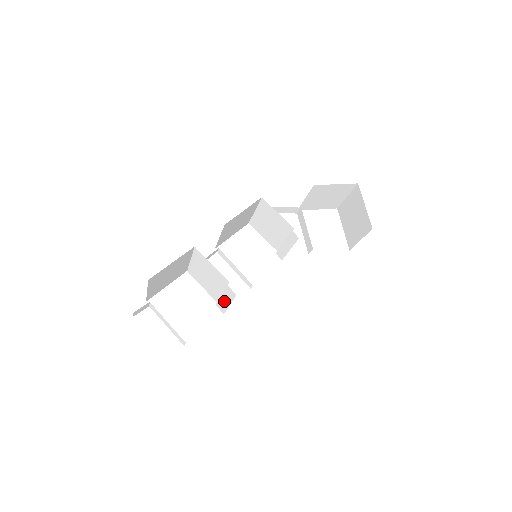
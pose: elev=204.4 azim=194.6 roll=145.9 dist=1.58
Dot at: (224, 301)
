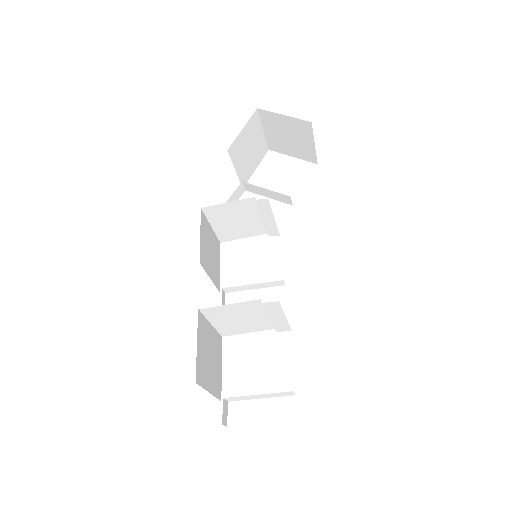
Dot at: (278, 320)
